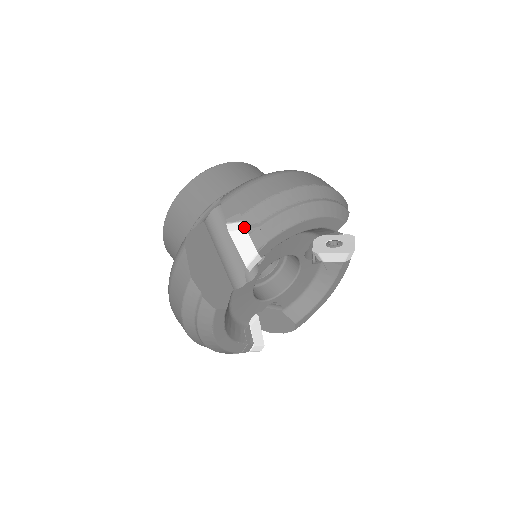
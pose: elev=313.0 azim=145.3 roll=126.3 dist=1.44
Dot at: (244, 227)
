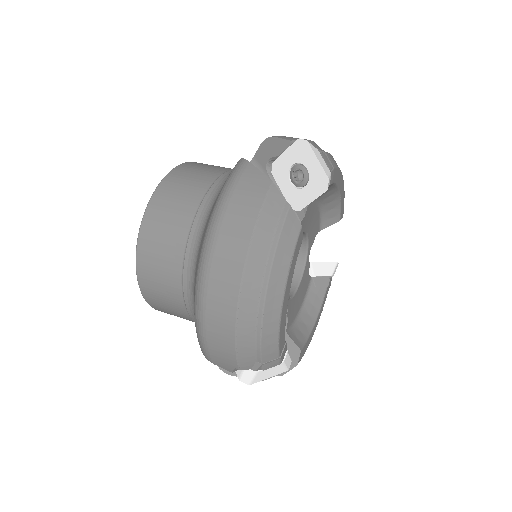
Dot at: occluded
